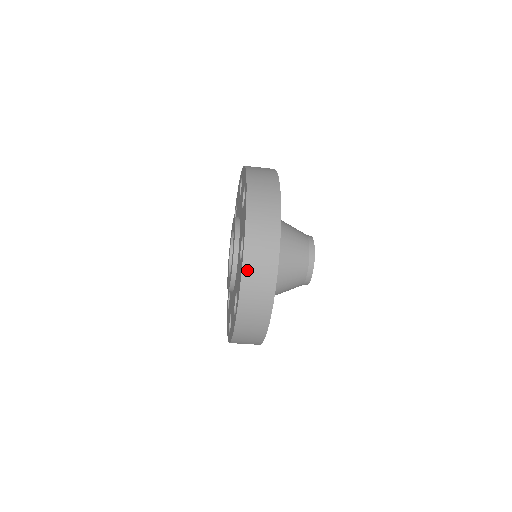
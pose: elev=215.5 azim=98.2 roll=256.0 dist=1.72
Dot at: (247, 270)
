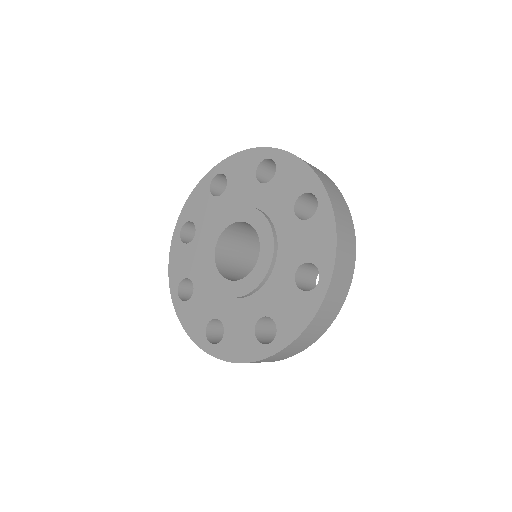
Dot at: (337, 217)
